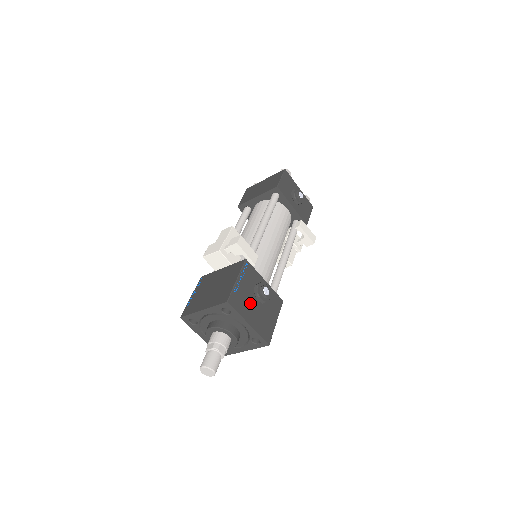
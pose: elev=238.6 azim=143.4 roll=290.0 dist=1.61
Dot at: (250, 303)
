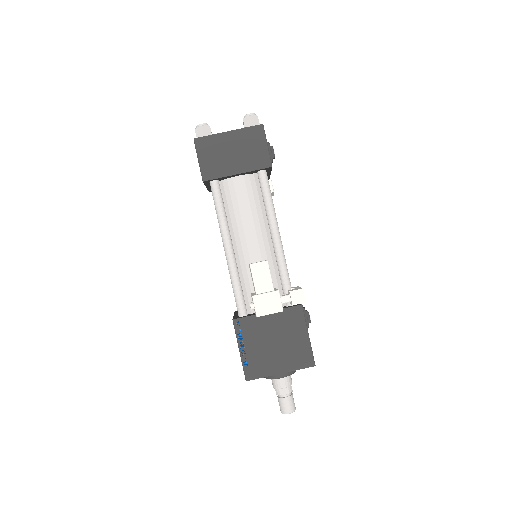
Dot at: occluded
